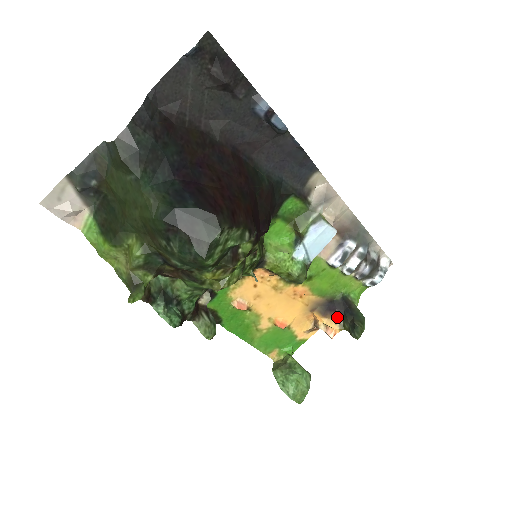
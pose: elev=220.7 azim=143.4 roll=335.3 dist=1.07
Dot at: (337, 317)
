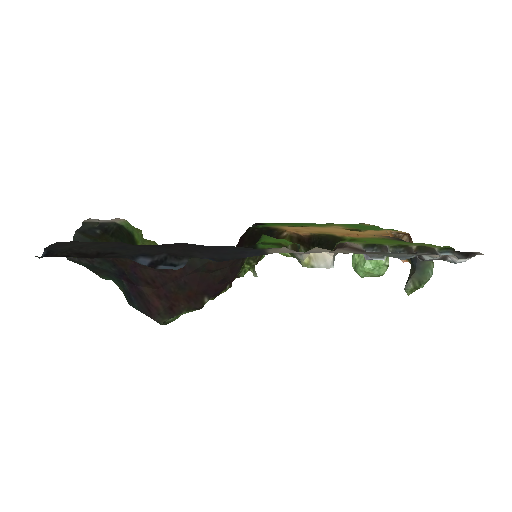
Dot at: occluded
